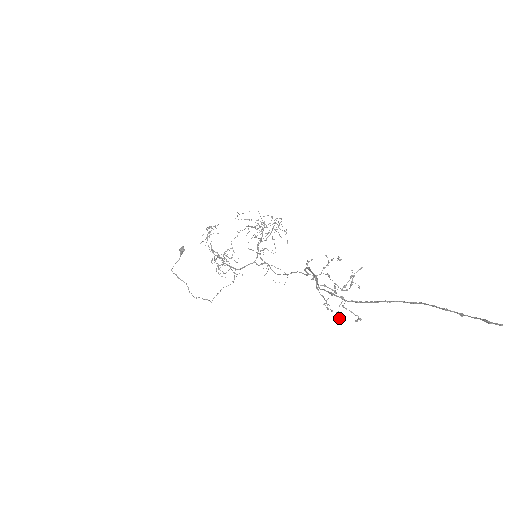
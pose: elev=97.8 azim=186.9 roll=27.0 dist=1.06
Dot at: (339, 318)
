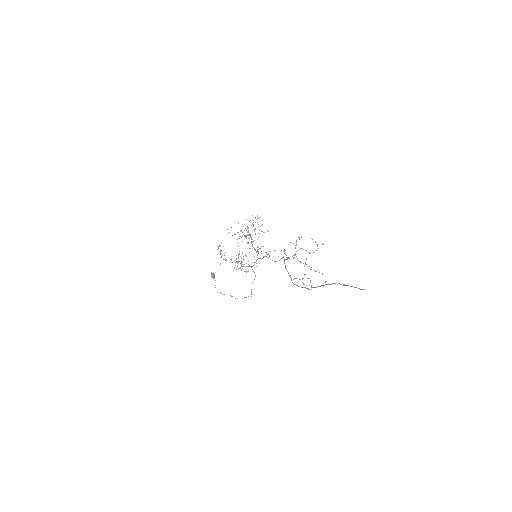
Dot at: occluded
